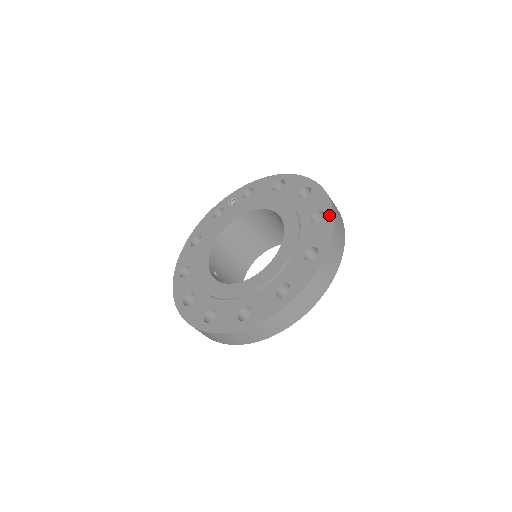
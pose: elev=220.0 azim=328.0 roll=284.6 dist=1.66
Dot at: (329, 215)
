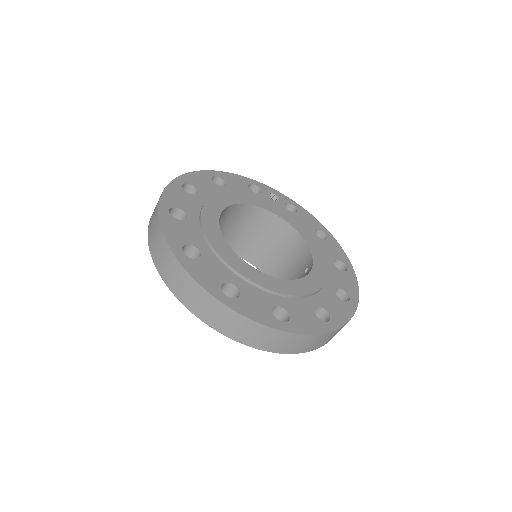
Dot at: (353, 304)
